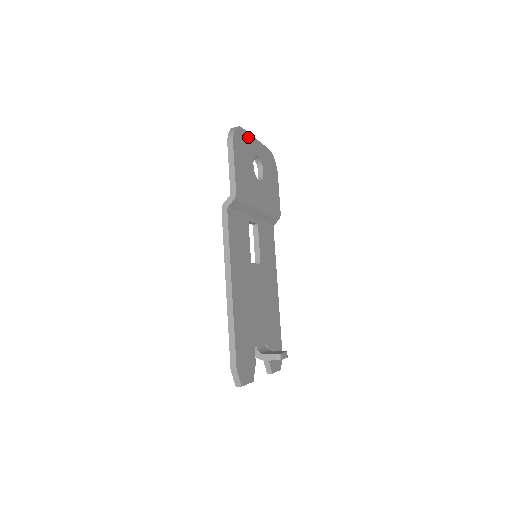
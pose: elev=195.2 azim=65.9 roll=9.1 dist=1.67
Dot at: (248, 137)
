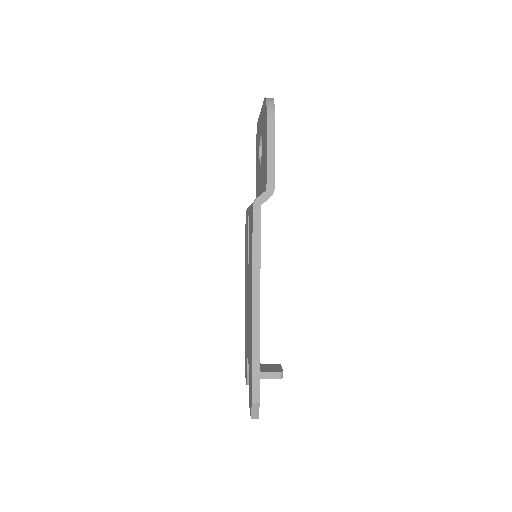
Dot at: occluded
